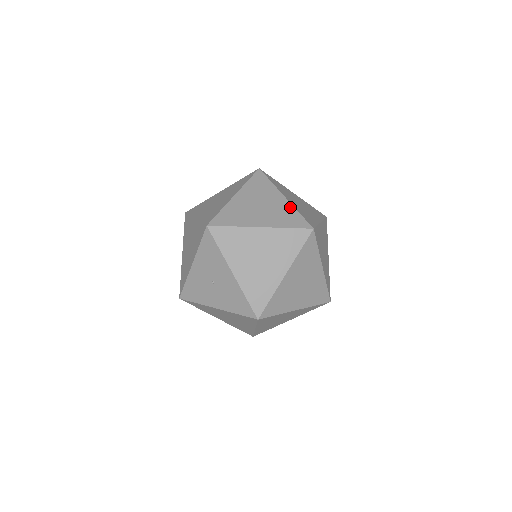
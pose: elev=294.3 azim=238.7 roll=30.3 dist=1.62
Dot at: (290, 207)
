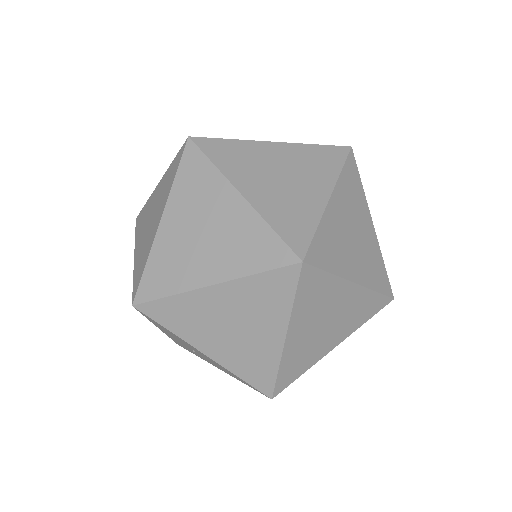
Dot at: (253, 219)
